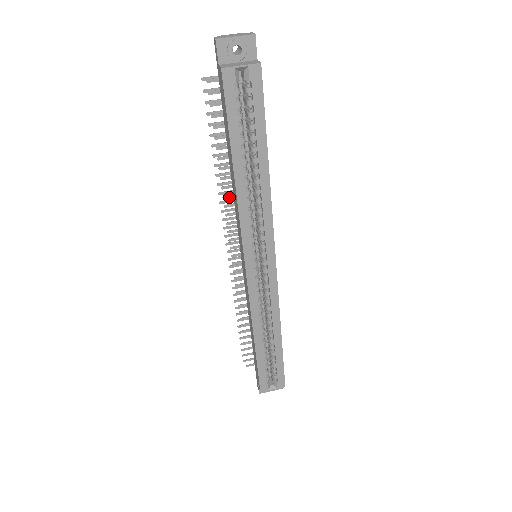
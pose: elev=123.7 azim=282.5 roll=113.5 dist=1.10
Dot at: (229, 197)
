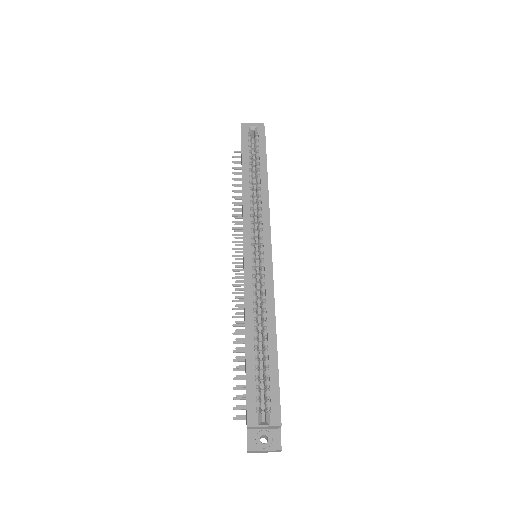
Dot at: (239, 218)
